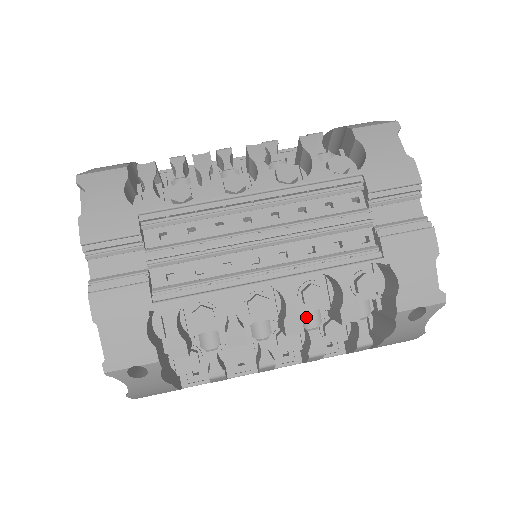
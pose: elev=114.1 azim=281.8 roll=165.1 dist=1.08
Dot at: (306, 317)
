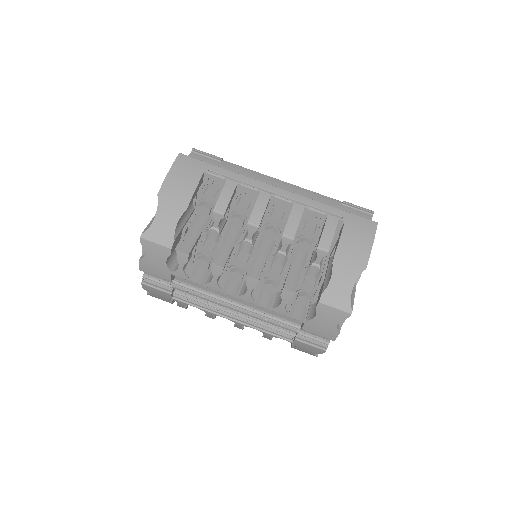
Dot at: occluded
